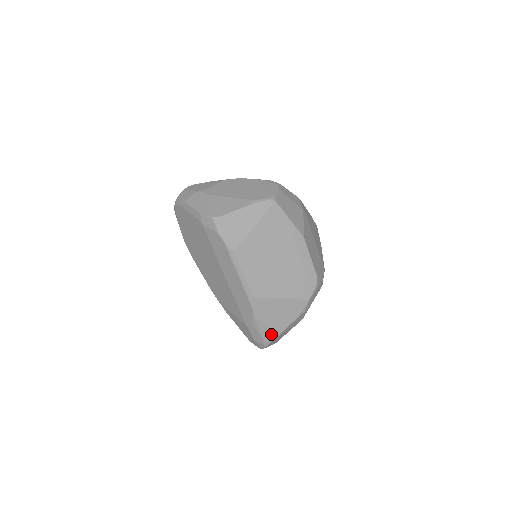
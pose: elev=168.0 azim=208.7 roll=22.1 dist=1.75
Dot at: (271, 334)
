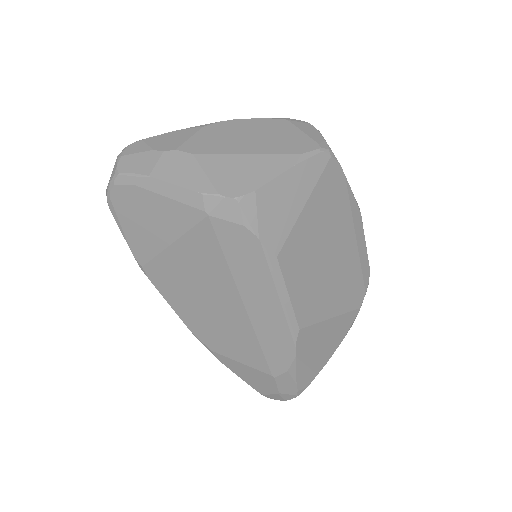
Dot at: (310, 376)
